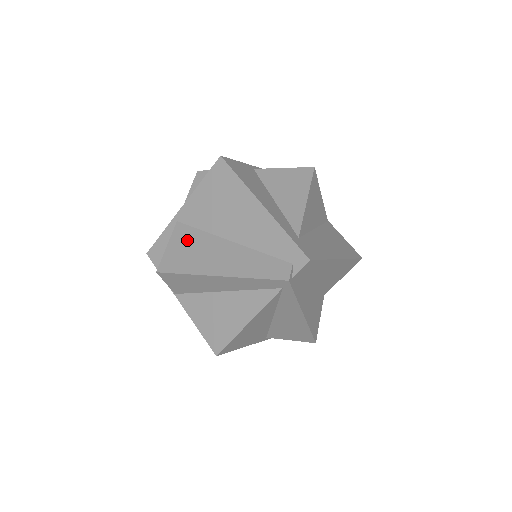
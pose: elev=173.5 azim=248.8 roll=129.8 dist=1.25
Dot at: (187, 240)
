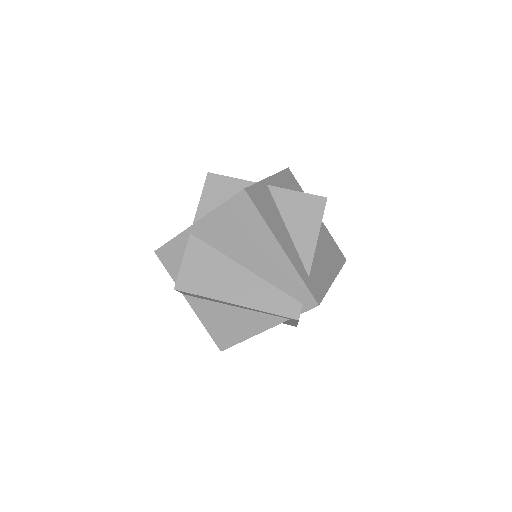
Dot at: (202, 258)
